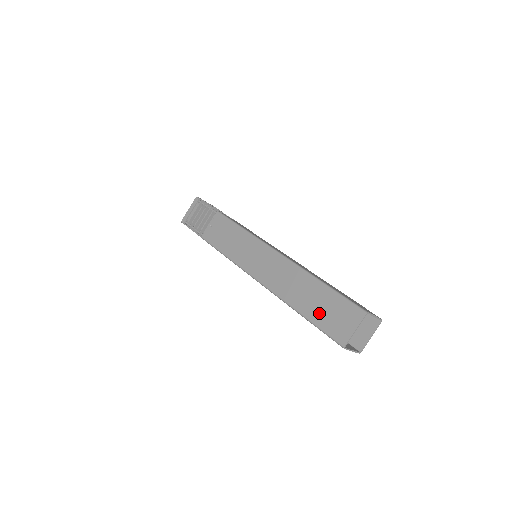
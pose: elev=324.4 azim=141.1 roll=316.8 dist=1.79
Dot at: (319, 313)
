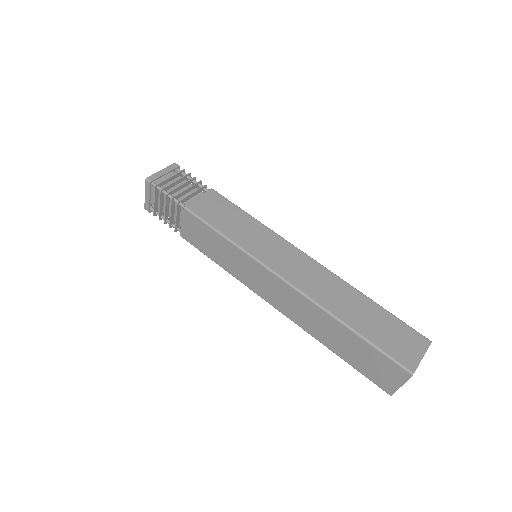
Dot at: (354, 358)
